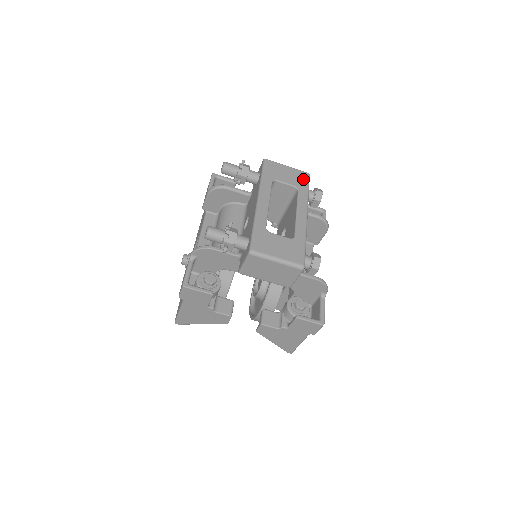
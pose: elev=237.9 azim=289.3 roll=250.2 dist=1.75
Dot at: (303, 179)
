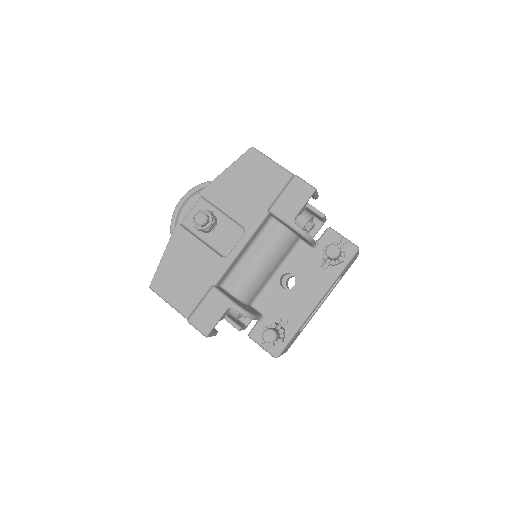
Dot at: occluded
